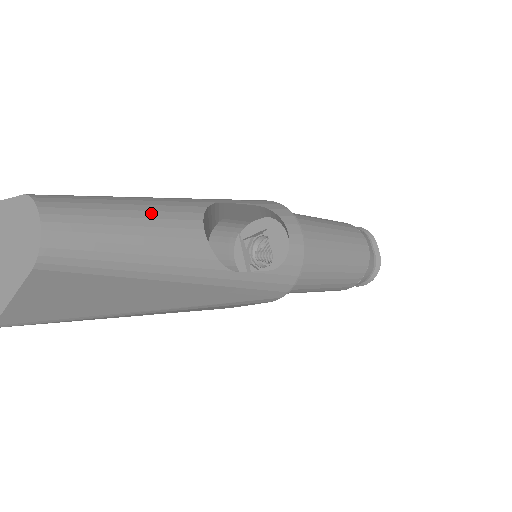
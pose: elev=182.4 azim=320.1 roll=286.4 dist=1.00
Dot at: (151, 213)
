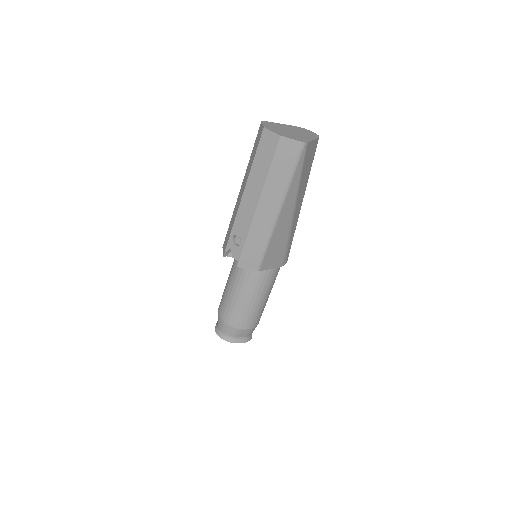
Dot at: occluded
